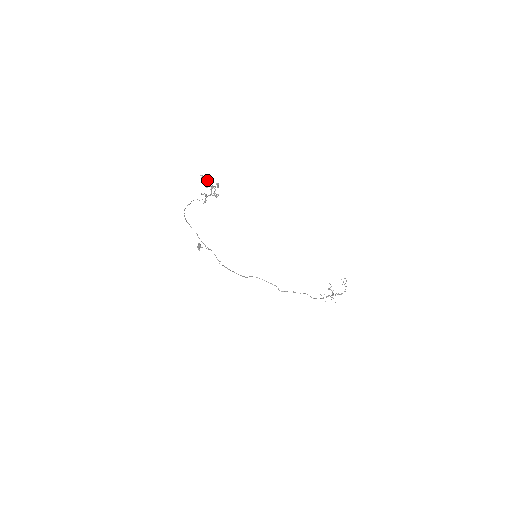
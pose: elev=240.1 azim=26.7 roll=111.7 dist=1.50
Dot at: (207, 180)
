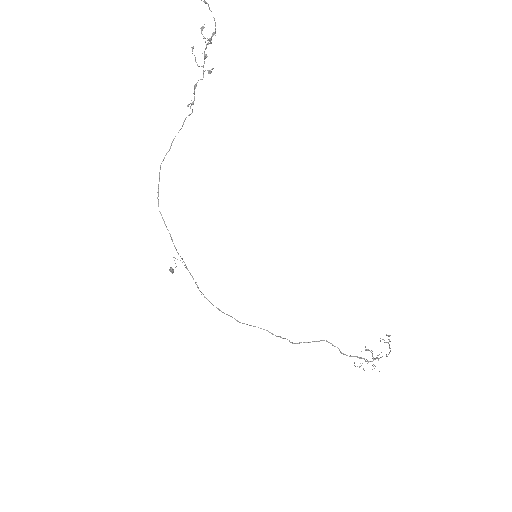
Dot at: (201, 30)
